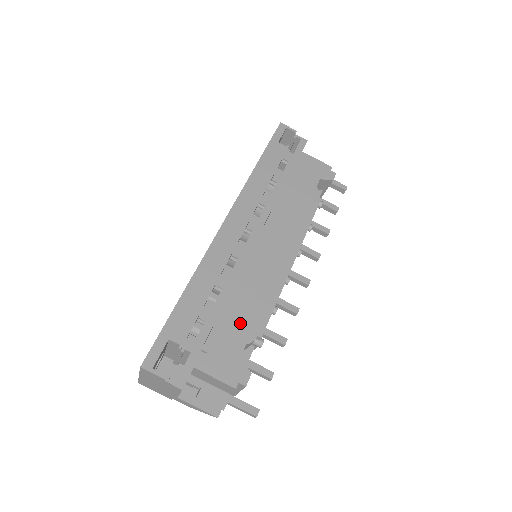
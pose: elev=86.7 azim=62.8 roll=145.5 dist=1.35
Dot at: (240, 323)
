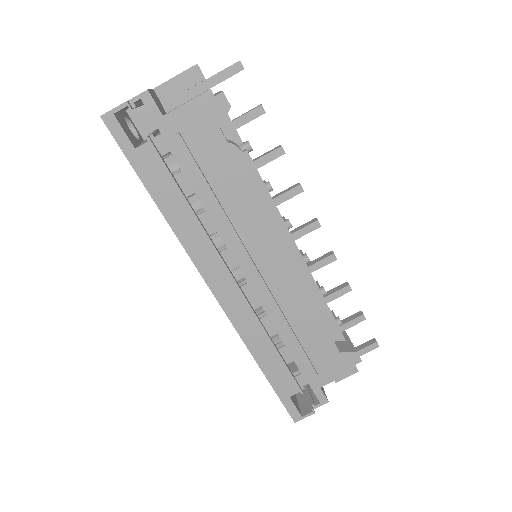
Dot at: (315, 336)
